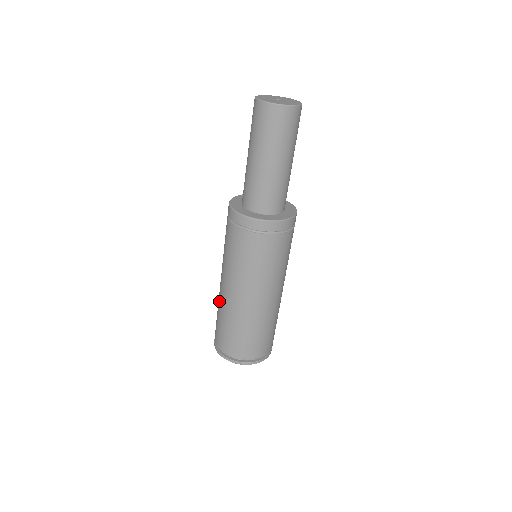
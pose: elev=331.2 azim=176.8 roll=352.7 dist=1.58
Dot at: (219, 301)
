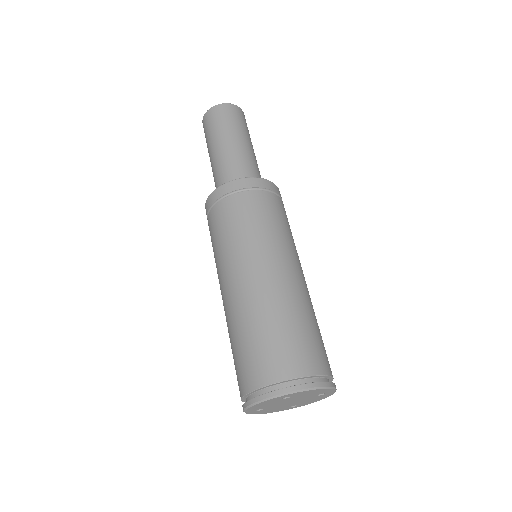
Dot at: occluded
